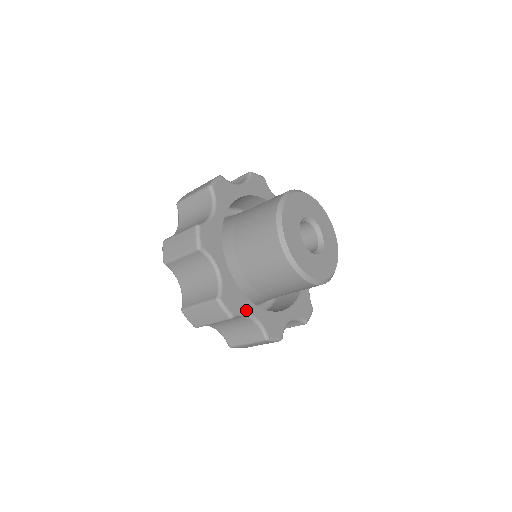
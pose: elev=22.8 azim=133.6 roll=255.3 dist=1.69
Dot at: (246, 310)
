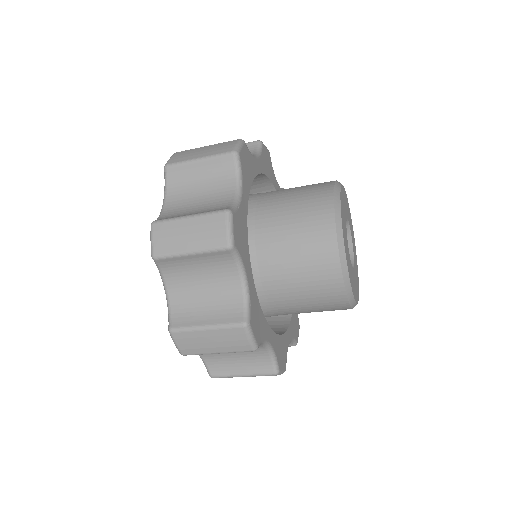
Dot at: (244, 263)
